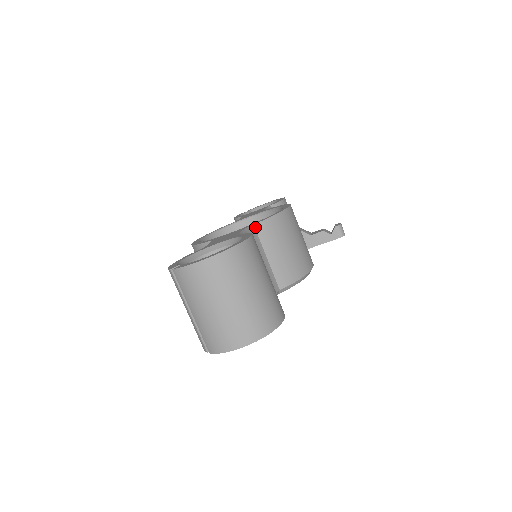
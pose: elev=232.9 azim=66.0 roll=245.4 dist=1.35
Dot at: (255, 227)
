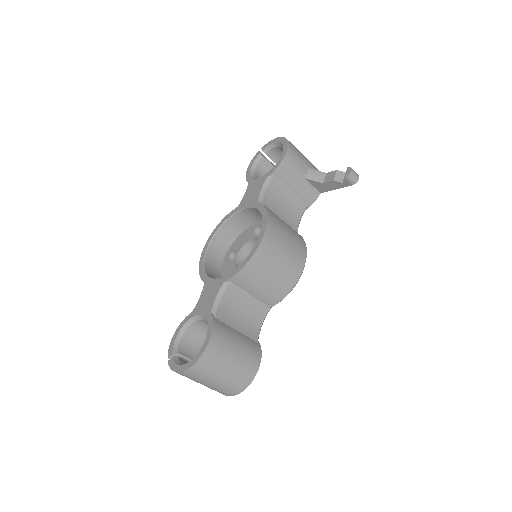
Dot at: (230, 281)
